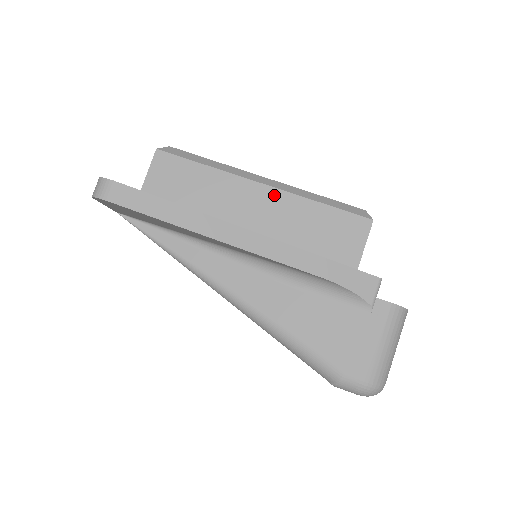
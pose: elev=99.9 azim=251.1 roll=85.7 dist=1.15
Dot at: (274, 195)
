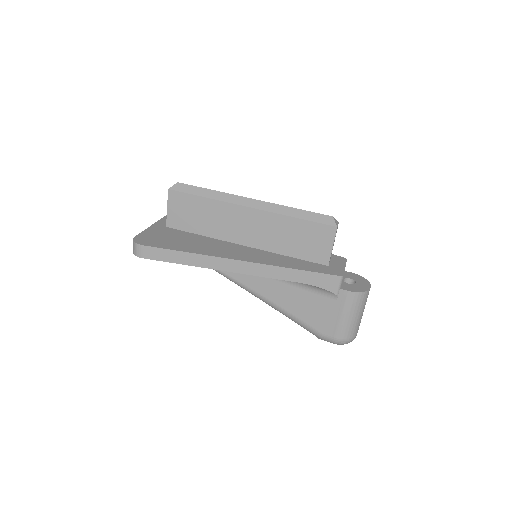
Dot at: (259, 215)
